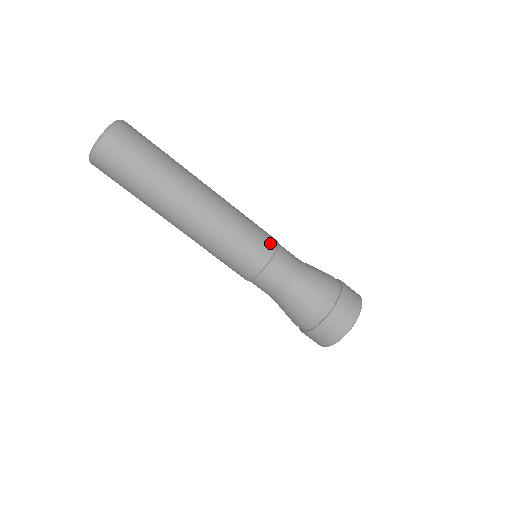
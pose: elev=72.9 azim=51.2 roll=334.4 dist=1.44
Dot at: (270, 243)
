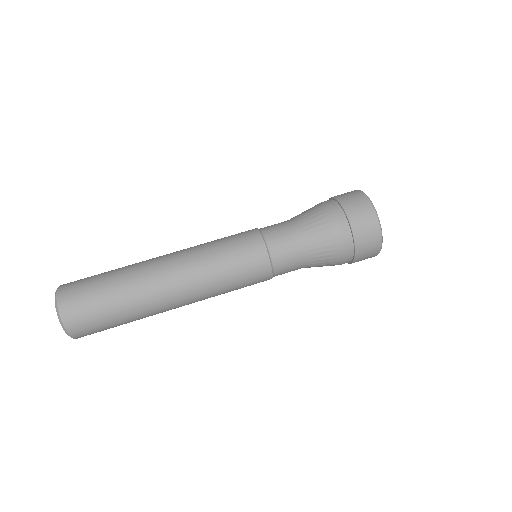
Dot at: (251, 234)
